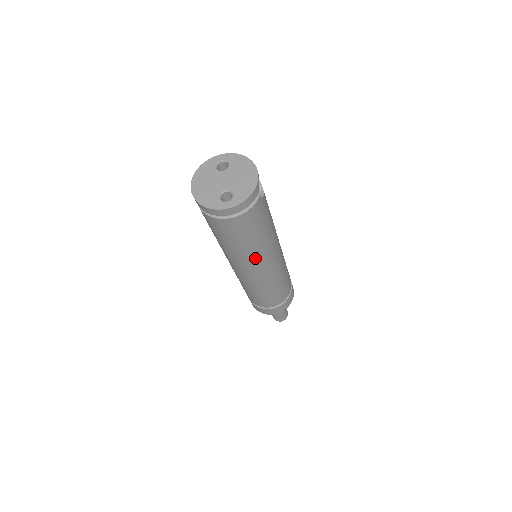
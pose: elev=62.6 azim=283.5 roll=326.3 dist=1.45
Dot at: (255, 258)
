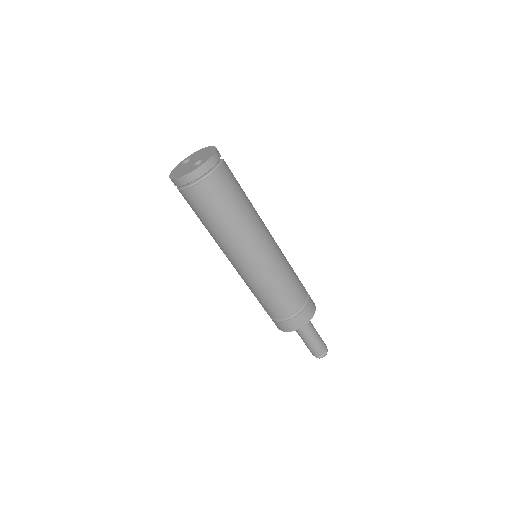
Dot at: (251, 229)
